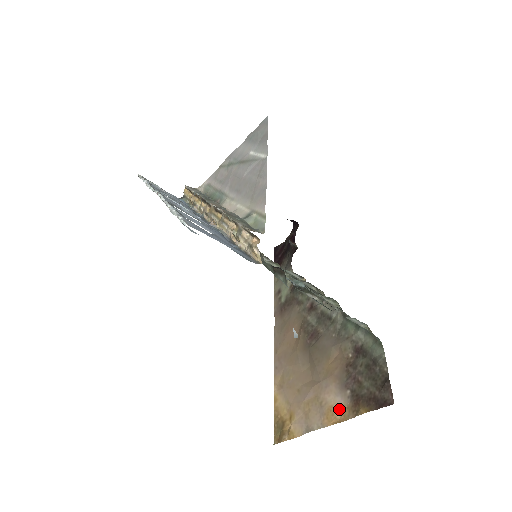
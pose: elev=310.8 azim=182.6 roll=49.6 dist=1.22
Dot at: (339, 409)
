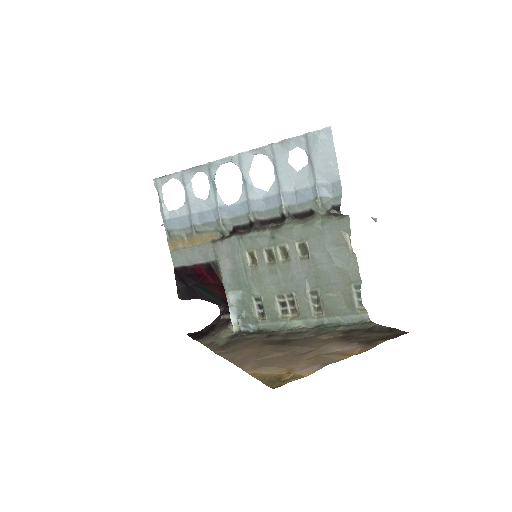
Dot at: (353, 350)
